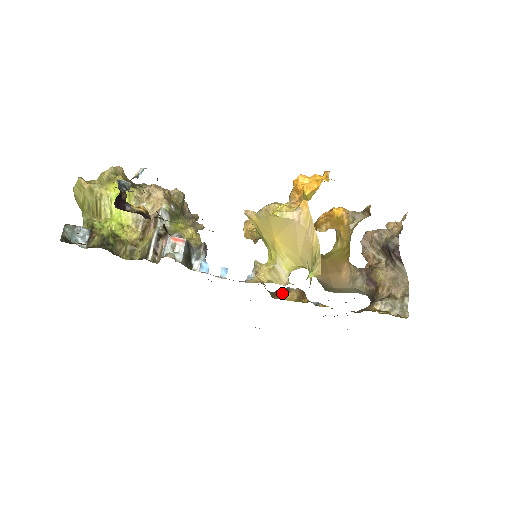
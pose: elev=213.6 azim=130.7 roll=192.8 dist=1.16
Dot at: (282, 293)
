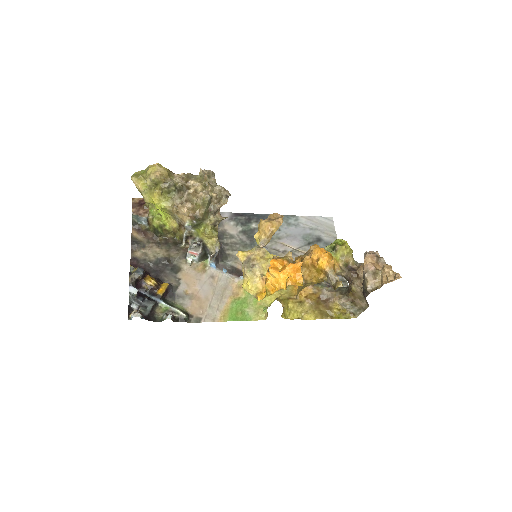
Dot at: occluded
